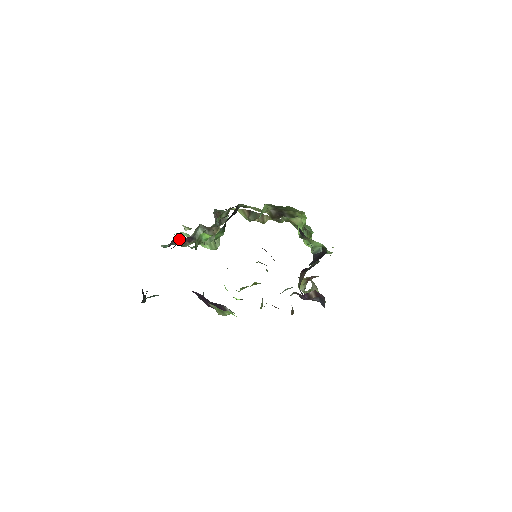
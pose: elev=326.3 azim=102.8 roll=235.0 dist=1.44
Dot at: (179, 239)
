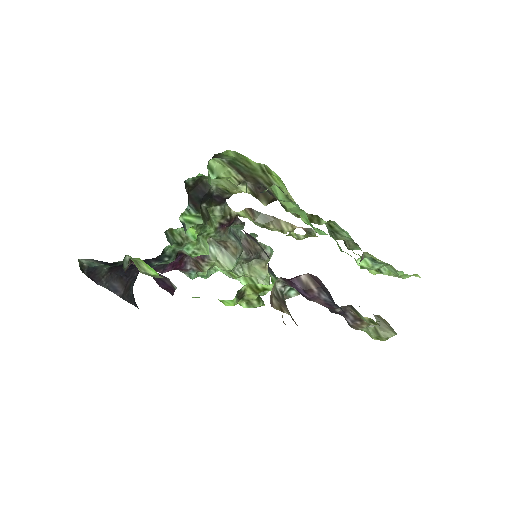
Dot at: (193, 259)
